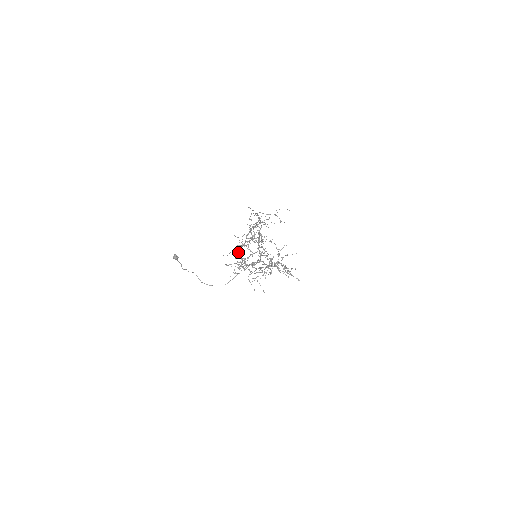
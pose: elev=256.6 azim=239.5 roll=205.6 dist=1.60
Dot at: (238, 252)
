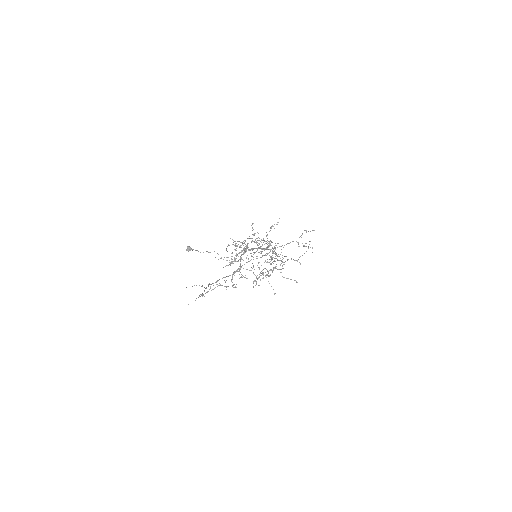
Dot at: occluded
